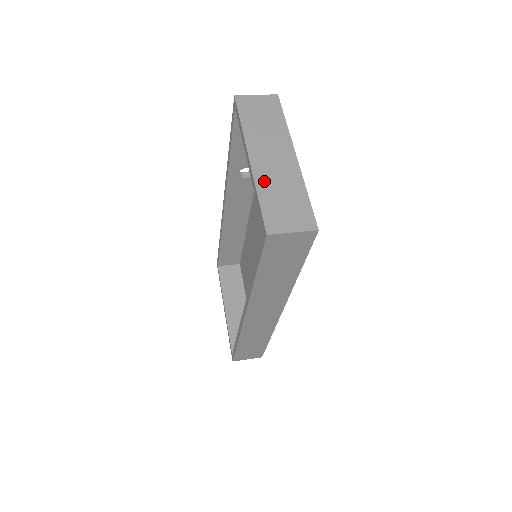
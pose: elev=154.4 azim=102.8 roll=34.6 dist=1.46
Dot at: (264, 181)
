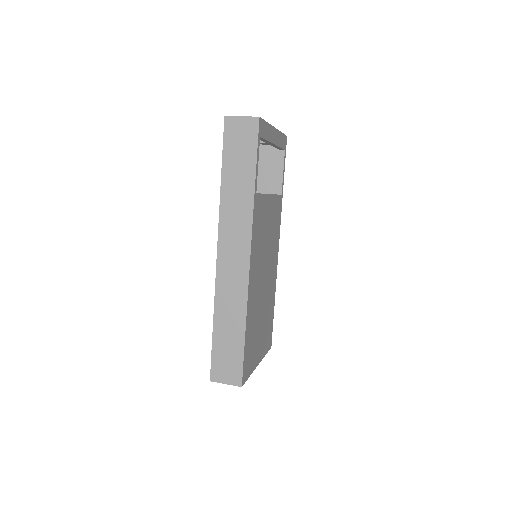
Dot at: occluded
